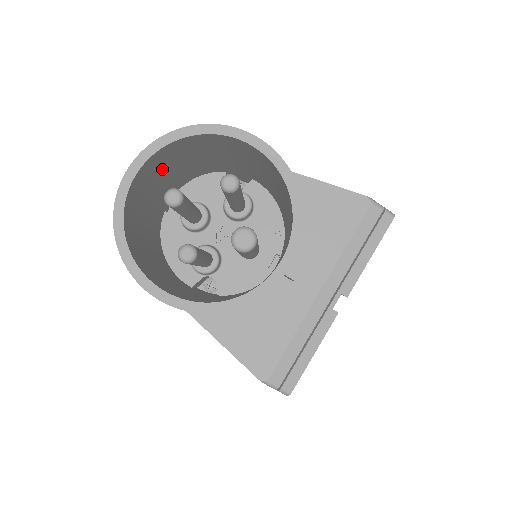
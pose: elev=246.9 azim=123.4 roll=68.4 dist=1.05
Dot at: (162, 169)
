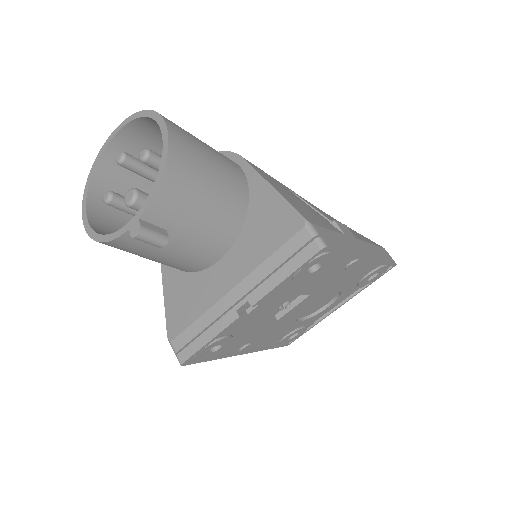
Dot at: (151, 144)
